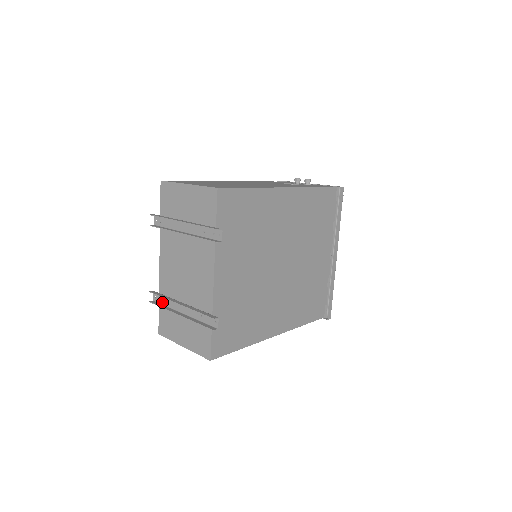
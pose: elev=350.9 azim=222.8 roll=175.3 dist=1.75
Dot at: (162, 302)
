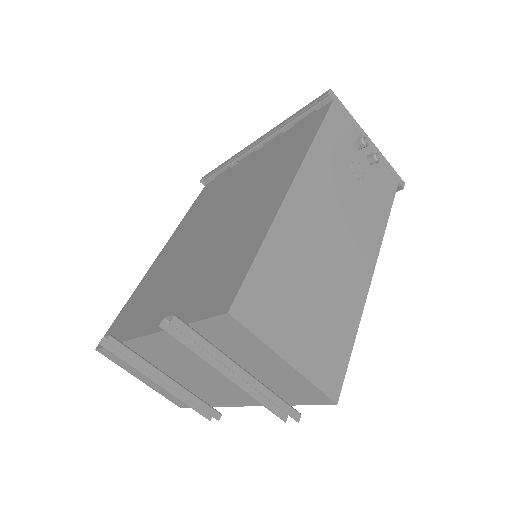
Dot at: occluded
